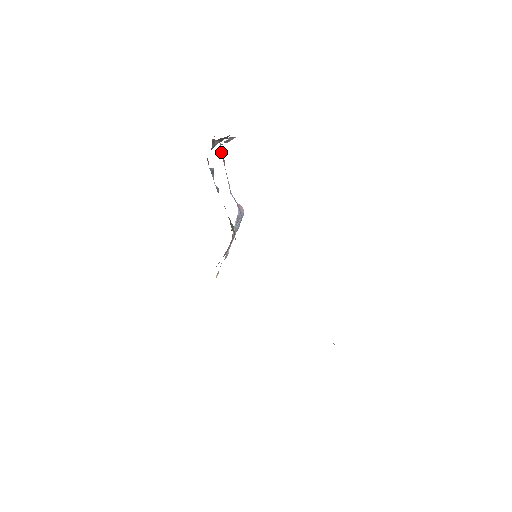
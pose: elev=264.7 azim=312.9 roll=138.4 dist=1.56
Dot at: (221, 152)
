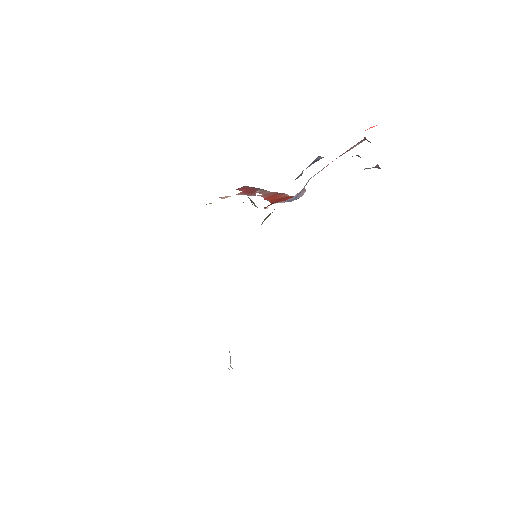
Dot at: occluded
